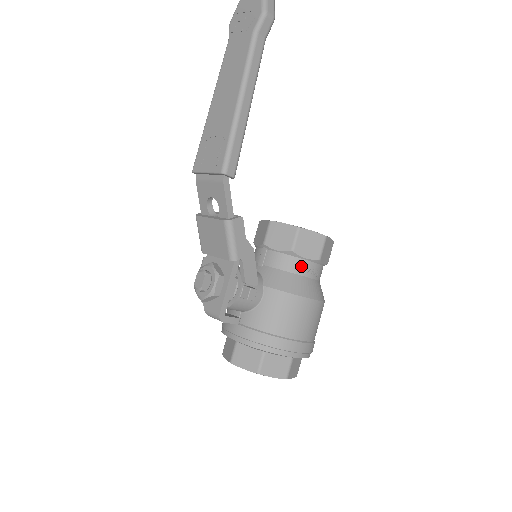
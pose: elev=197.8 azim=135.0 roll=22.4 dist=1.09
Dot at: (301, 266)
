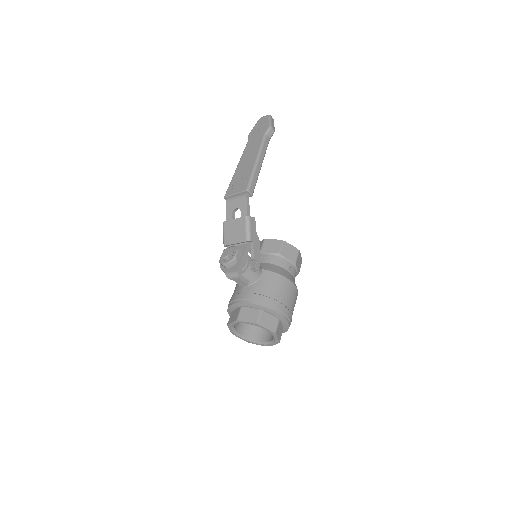
Dot at: (285, 263)
